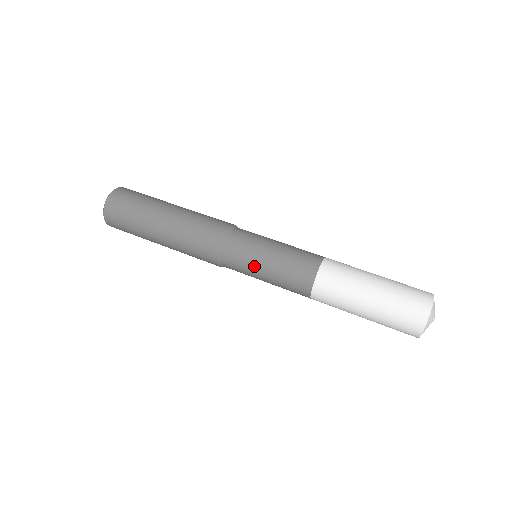
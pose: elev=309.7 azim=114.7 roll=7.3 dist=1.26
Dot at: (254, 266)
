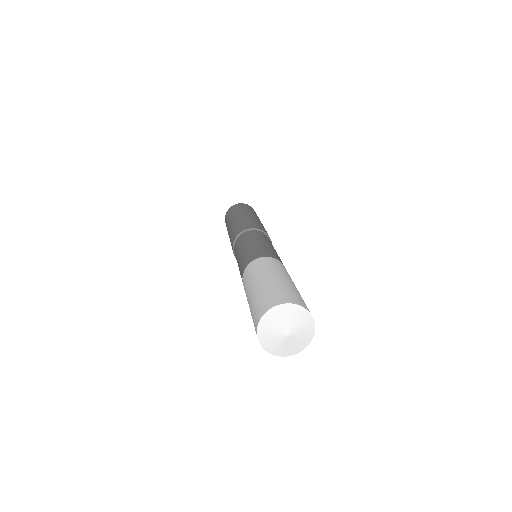
Dot at: (247, 242)
